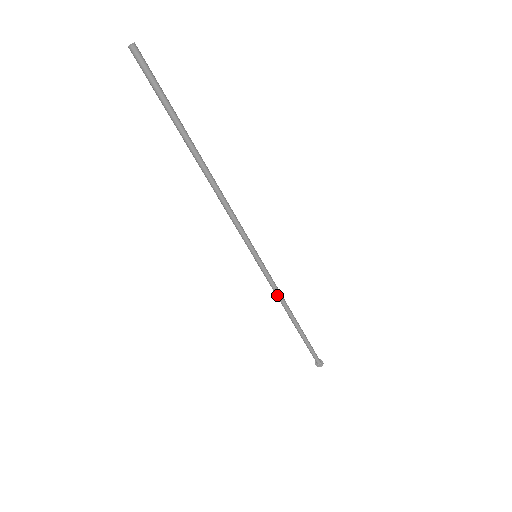
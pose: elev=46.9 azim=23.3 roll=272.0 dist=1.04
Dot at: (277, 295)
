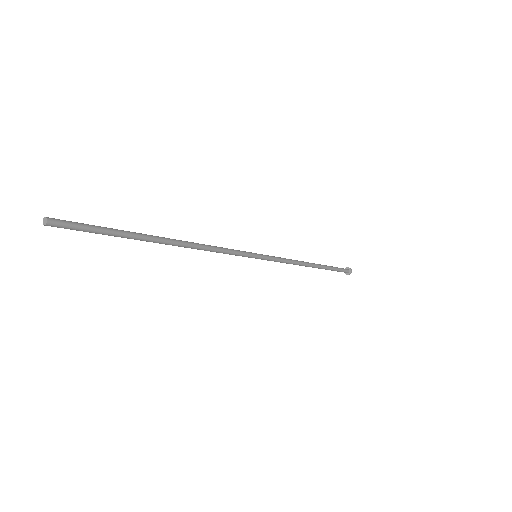
Dot at: (288, 263)
